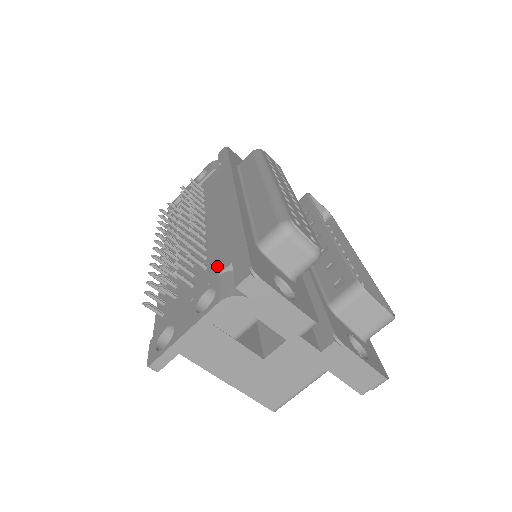
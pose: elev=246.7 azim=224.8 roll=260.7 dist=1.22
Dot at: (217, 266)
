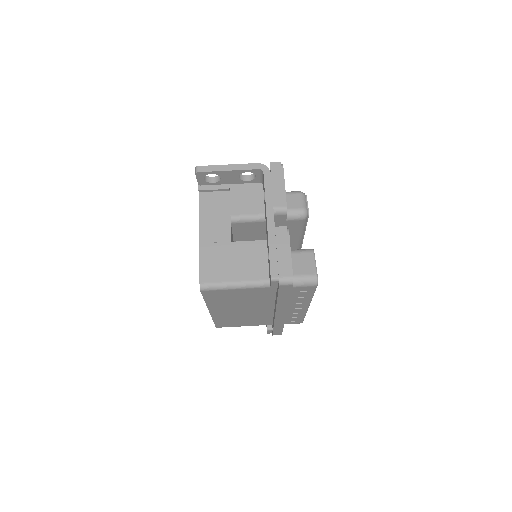
Dot at: occluded
